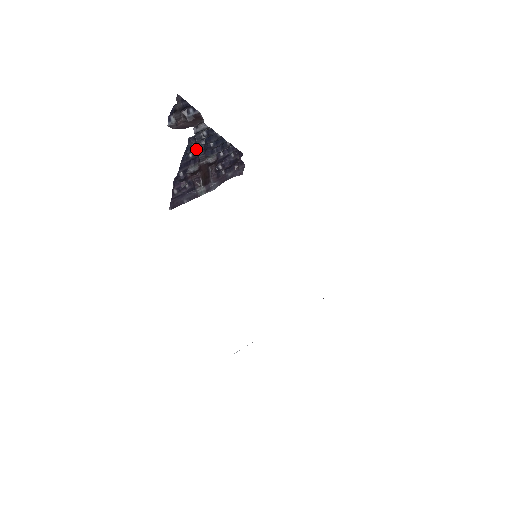
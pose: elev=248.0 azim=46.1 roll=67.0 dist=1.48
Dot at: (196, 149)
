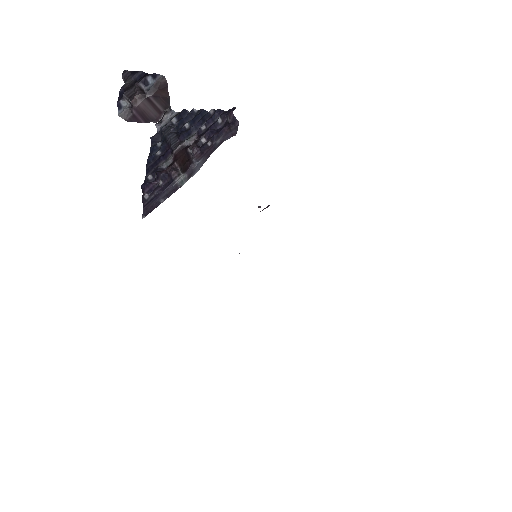
Dot at: (165, 142)
